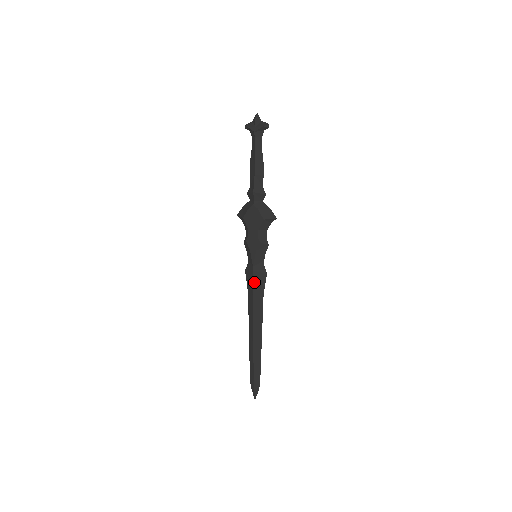
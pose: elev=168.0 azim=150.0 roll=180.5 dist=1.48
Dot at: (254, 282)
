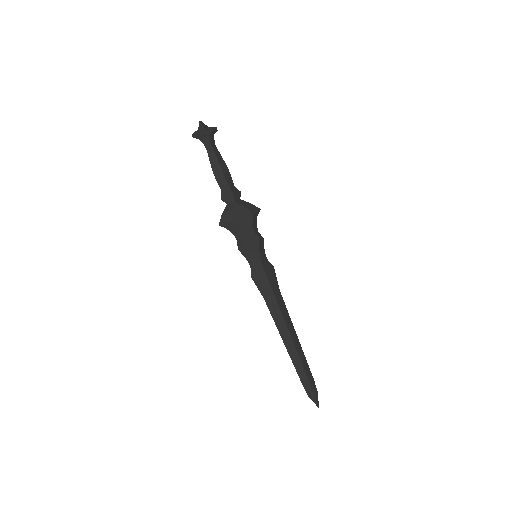
Dot at: (269, 280)
